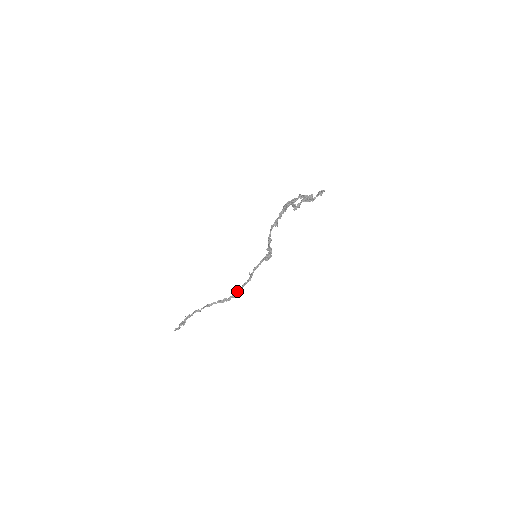
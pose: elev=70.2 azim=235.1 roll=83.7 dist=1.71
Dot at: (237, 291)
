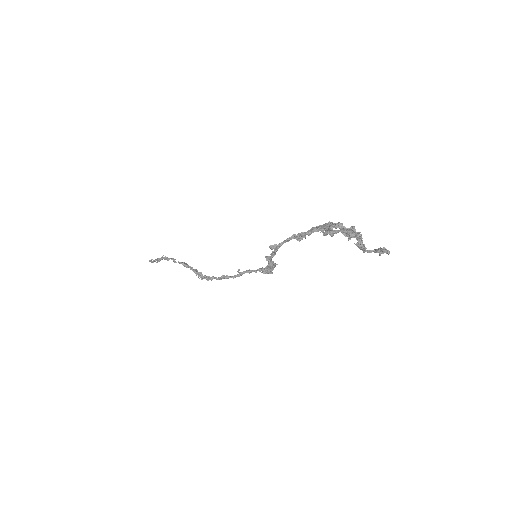
Dot at: (215, 277)
